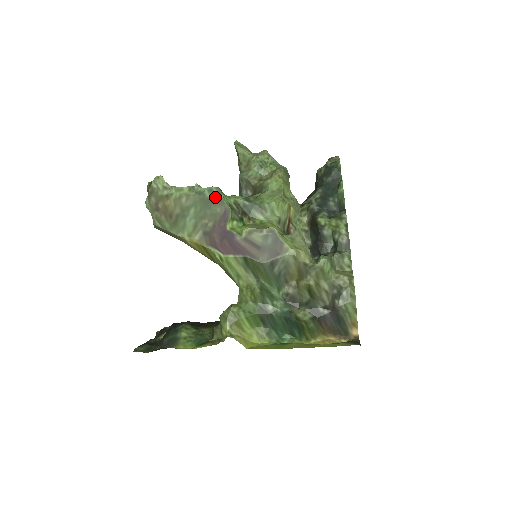
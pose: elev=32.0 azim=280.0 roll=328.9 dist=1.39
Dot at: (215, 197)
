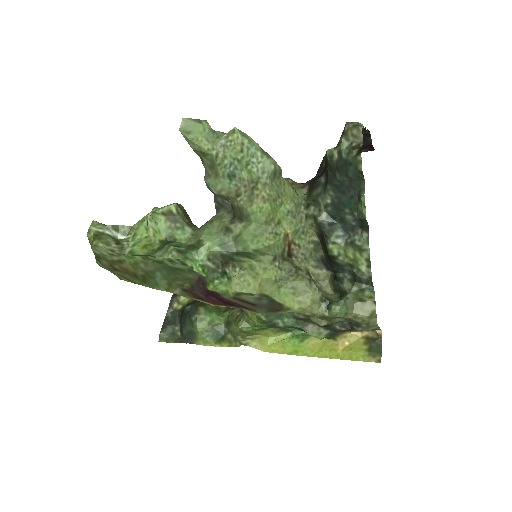
Dot at: (180, 267)
